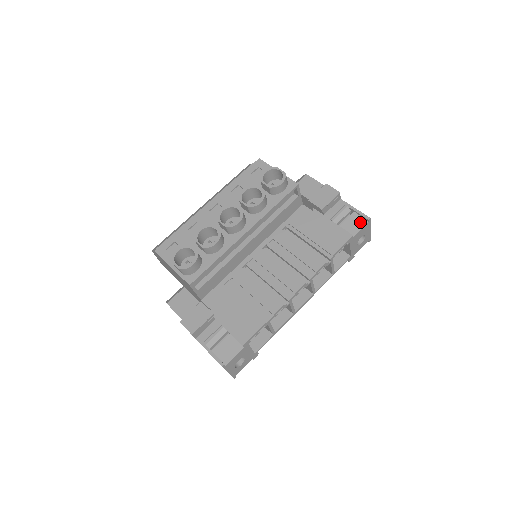
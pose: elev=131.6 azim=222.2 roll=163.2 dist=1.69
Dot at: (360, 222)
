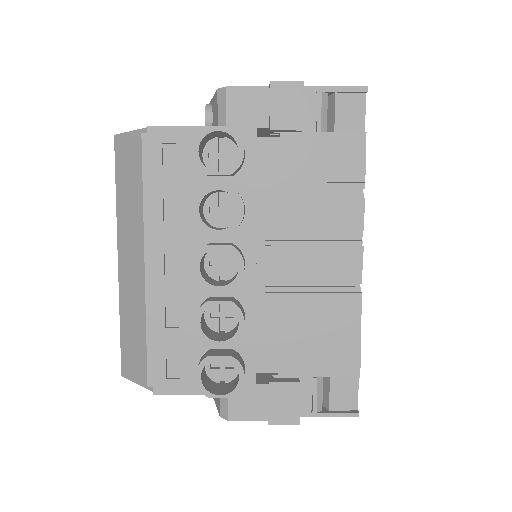
Dot at: (356, 103)
